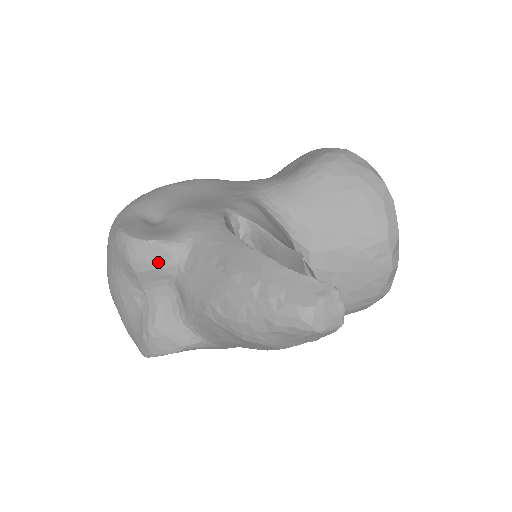
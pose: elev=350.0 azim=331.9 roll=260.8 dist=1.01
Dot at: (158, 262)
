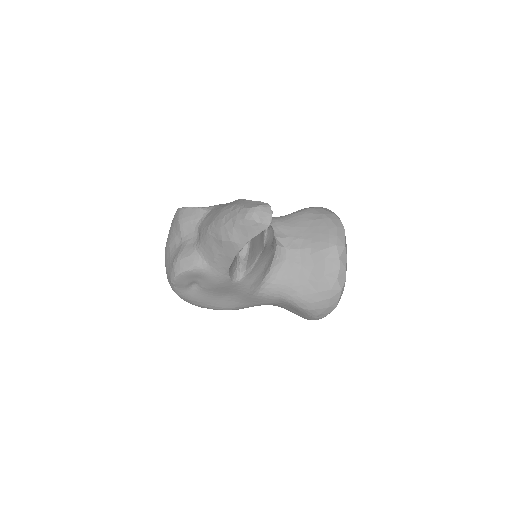
Dot at: (192, 217)
